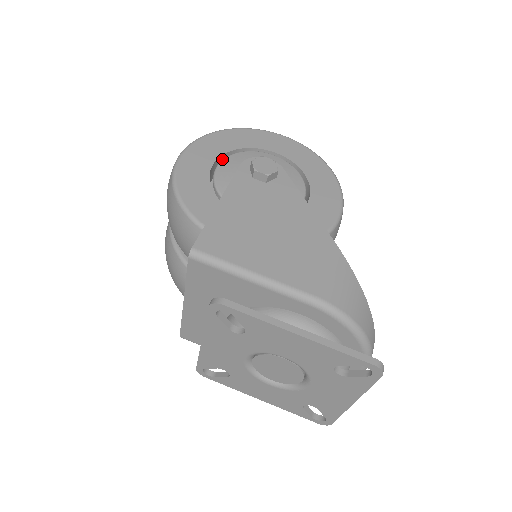
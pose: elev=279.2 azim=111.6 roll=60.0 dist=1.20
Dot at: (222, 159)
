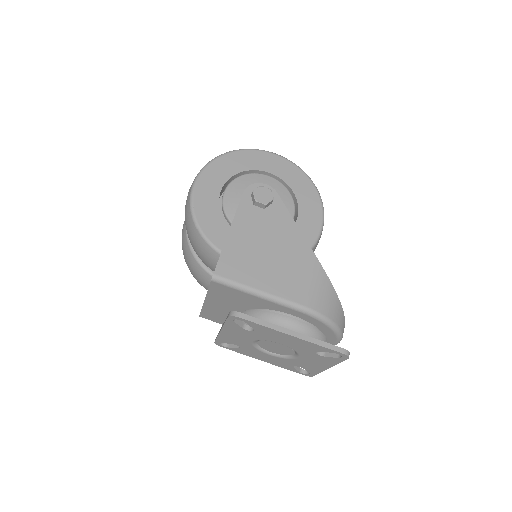
Dot at: (227, 182)
